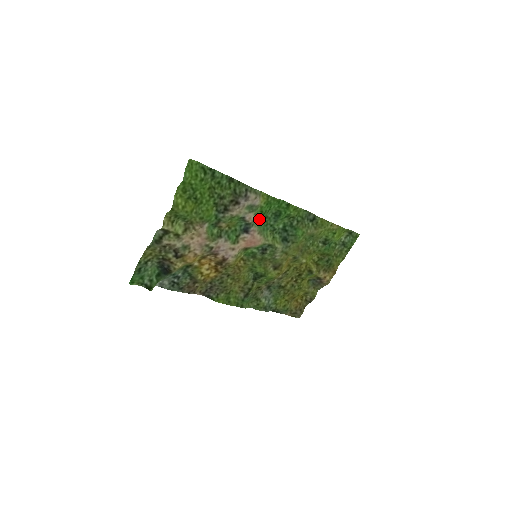
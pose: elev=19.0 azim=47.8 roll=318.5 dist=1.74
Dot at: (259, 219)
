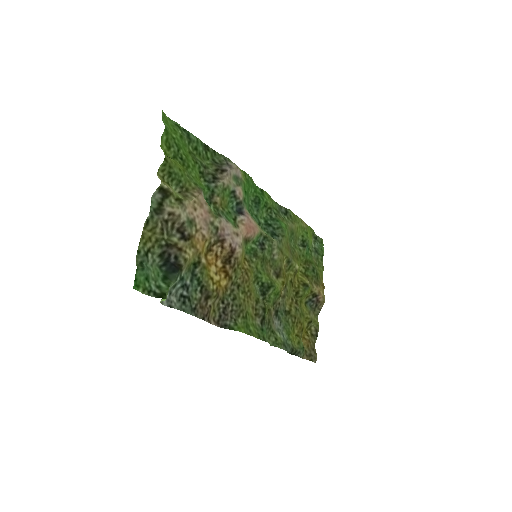
Dot at: (246, 200)
